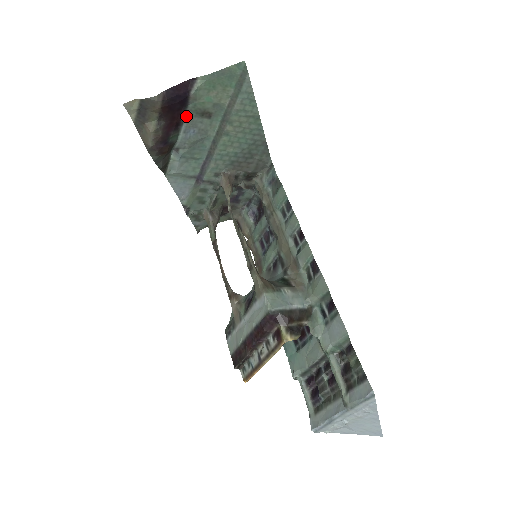
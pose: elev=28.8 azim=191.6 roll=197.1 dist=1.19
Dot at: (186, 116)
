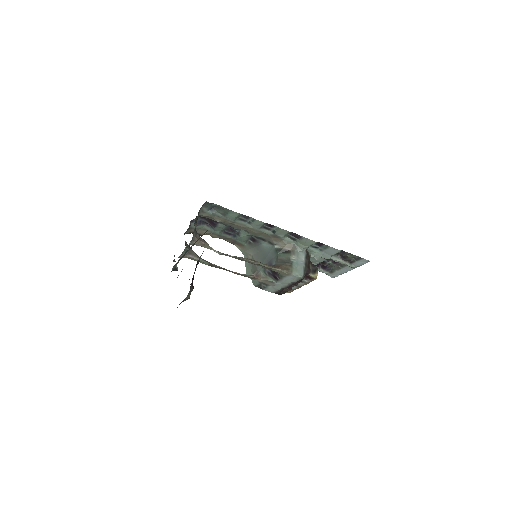
Dot at: occluded
